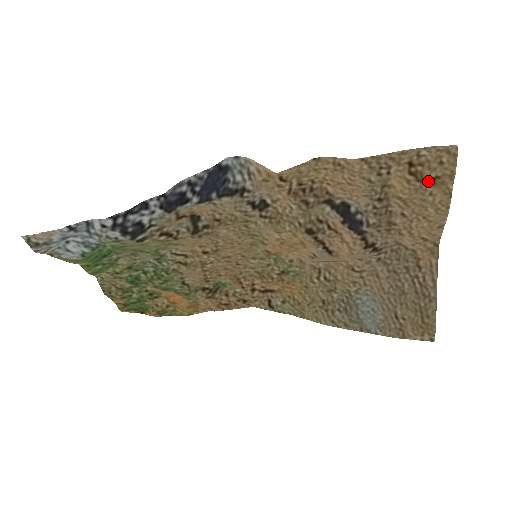
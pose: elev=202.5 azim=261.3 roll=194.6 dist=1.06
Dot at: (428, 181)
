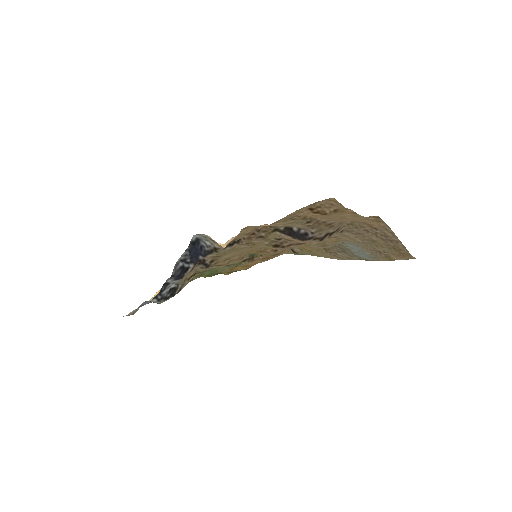
Dot at: (331, 213)
